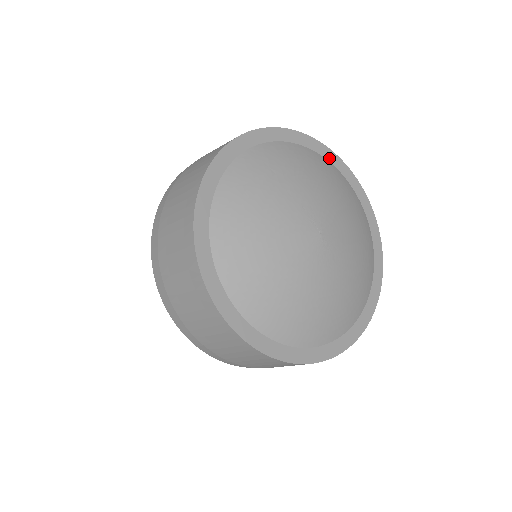
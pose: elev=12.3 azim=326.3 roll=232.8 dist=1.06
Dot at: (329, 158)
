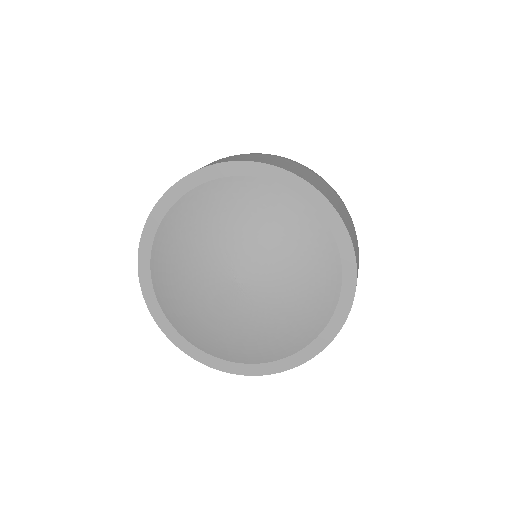
Dot at: (306, 195)
